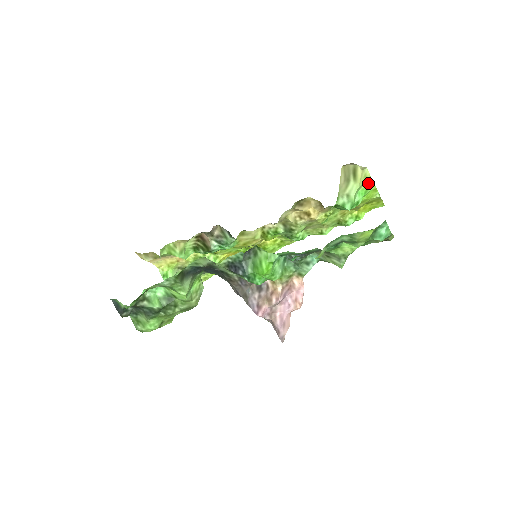
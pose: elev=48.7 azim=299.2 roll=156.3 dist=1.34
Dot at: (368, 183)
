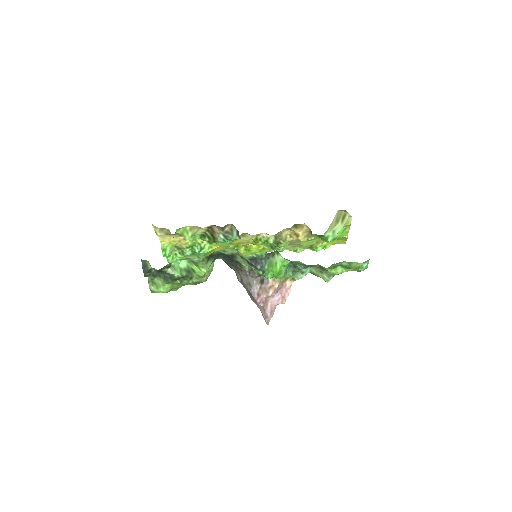
Dot at: (347, 226)
